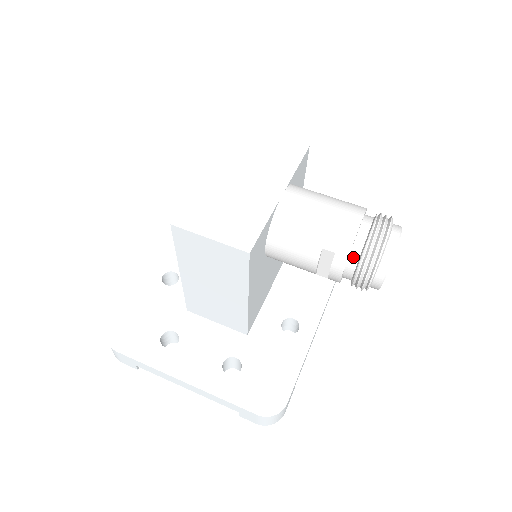
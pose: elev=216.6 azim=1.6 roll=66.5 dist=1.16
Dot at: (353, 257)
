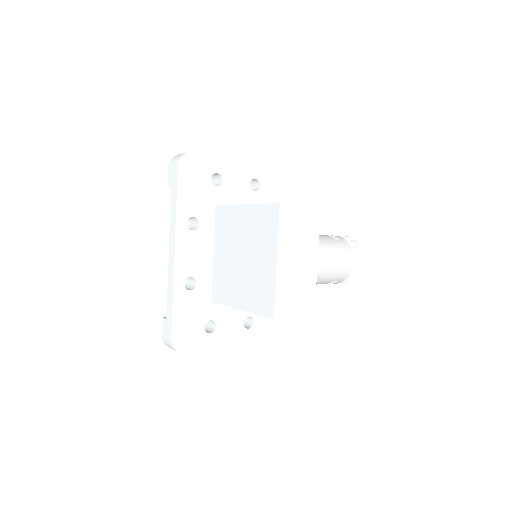
Dot at: occluded
